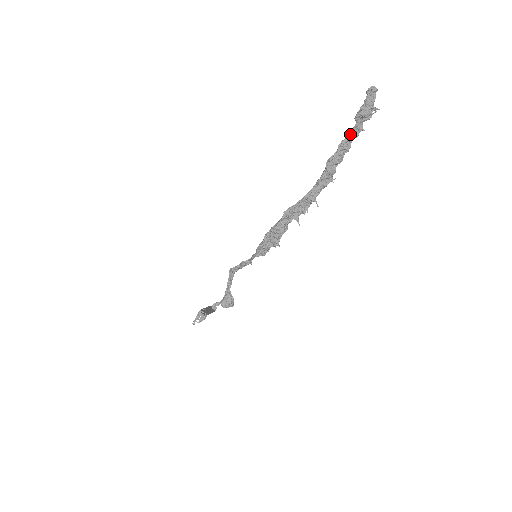
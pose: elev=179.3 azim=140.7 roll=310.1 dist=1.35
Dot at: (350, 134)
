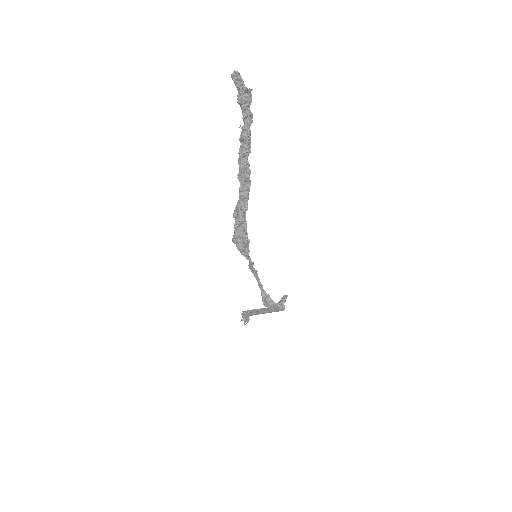
Dot at: (244, 123)
